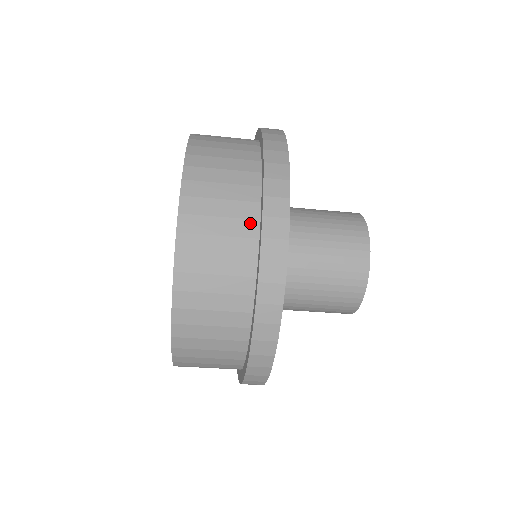
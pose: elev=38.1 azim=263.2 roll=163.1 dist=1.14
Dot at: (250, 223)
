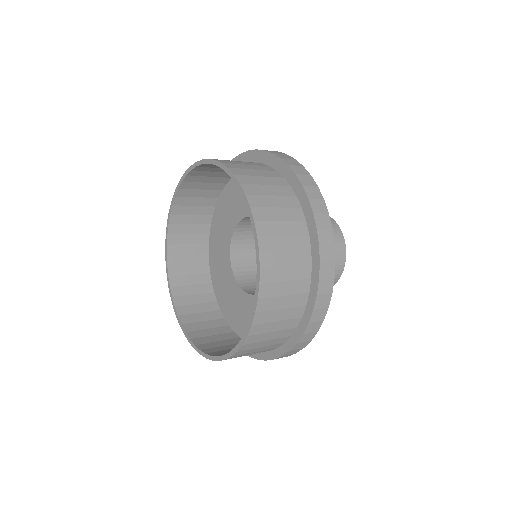
Dot at: occluded
